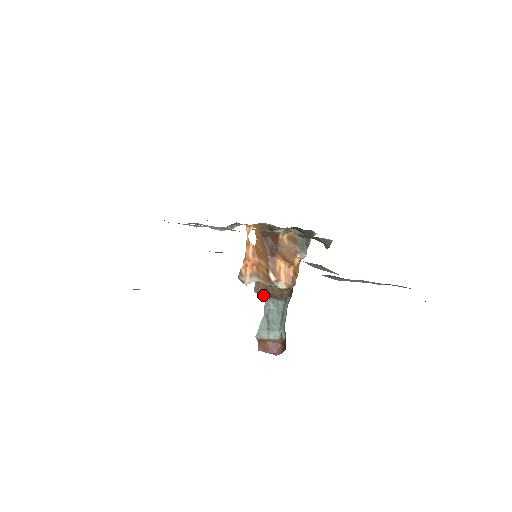
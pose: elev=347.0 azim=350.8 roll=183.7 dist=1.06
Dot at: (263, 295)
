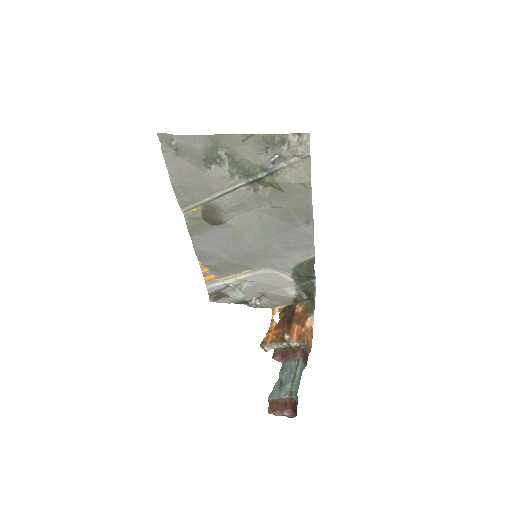
Dot at: (280, 361)
